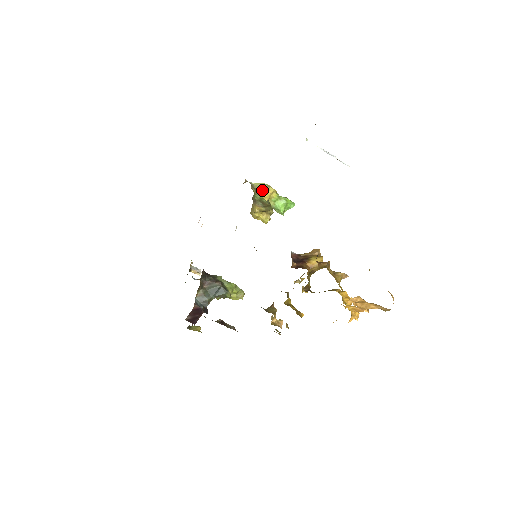
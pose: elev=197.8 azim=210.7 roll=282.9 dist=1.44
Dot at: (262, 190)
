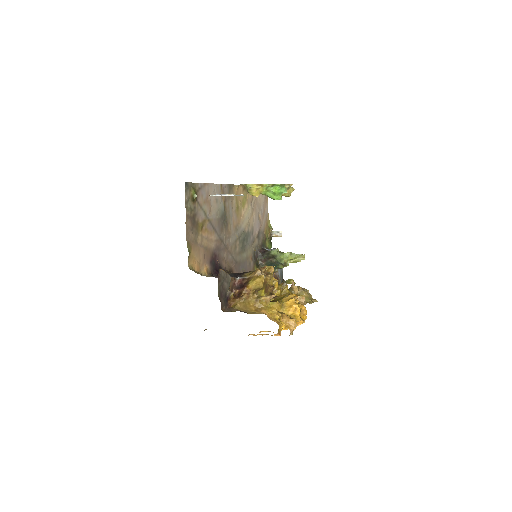
Dot at: (248, 192)
